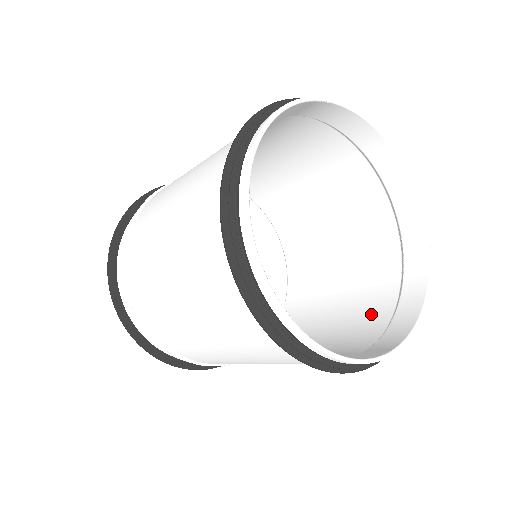
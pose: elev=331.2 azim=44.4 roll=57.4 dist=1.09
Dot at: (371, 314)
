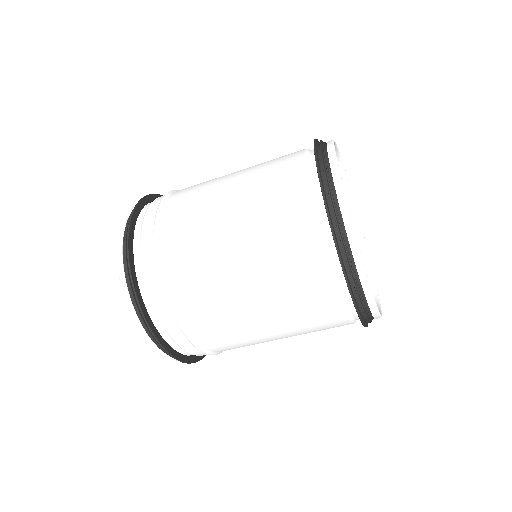
Dot at: occluded
